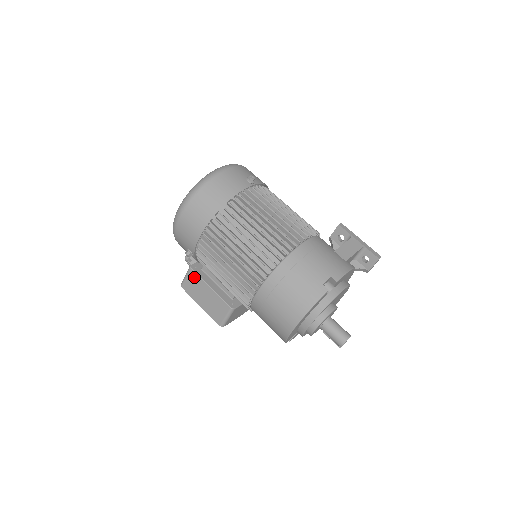
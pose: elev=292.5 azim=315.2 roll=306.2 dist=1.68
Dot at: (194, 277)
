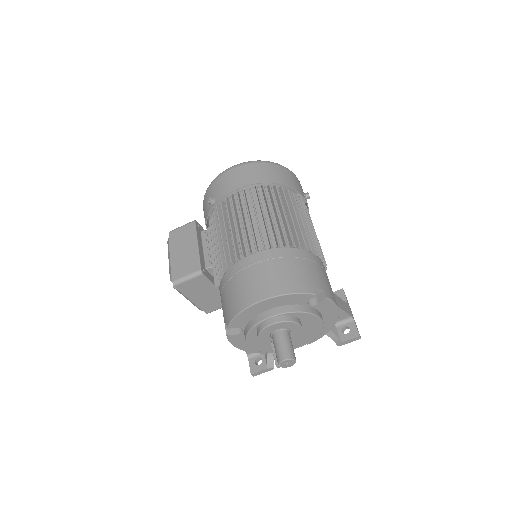
Dot at: (190, 229)
